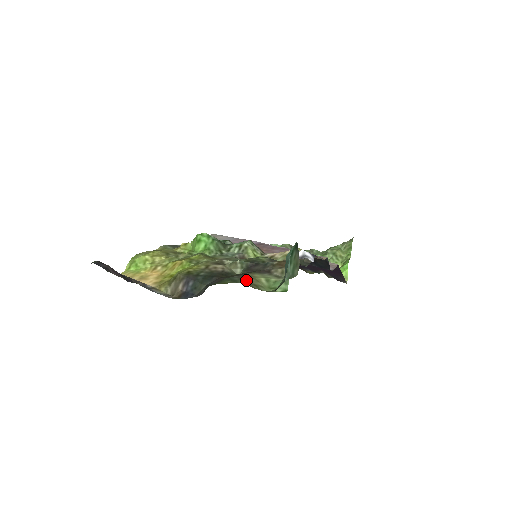
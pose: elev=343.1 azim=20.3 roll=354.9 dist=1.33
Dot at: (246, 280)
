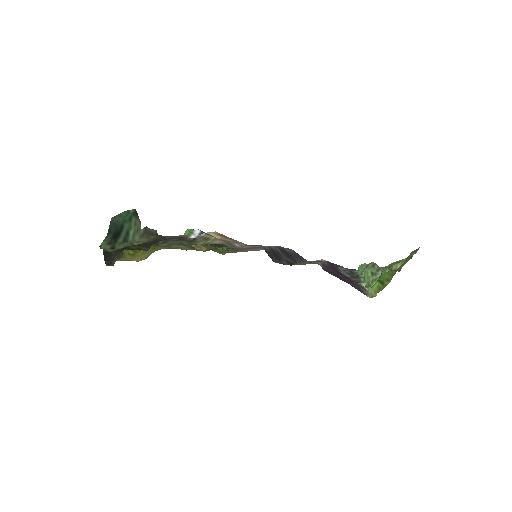
Dot at: occluded
